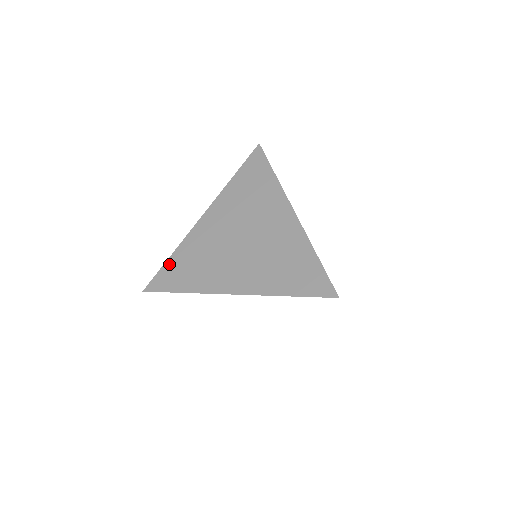
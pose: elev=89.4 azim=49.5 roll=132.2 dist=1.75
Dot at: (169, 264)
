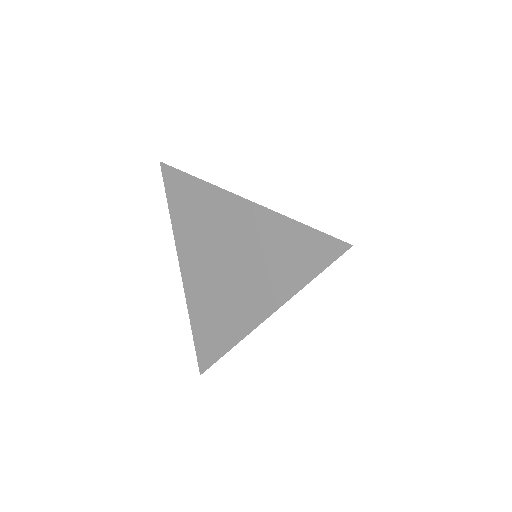
Dot at: (196, 335)
